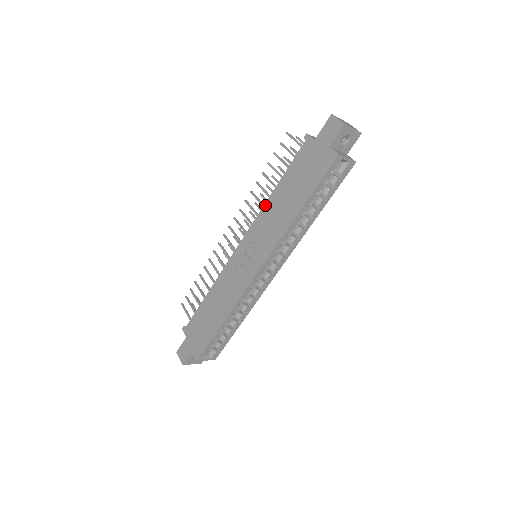
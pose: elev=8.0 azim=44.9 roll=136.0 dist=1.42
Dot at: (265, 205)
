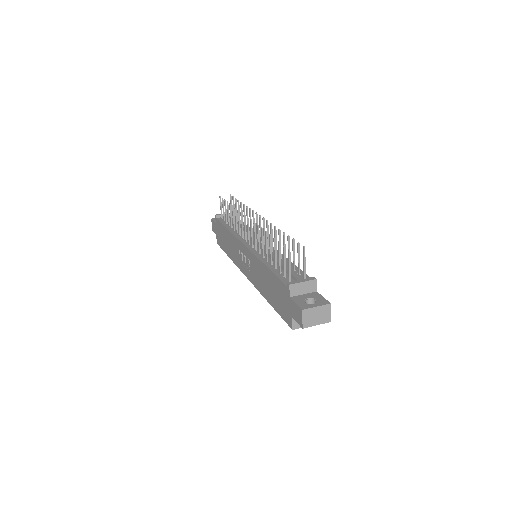
Dot at: (259, 261)
